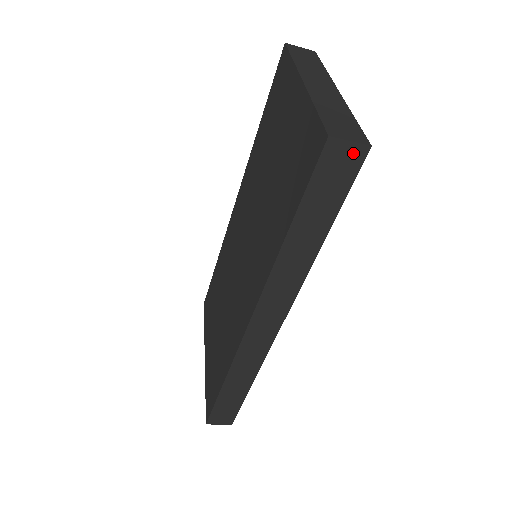
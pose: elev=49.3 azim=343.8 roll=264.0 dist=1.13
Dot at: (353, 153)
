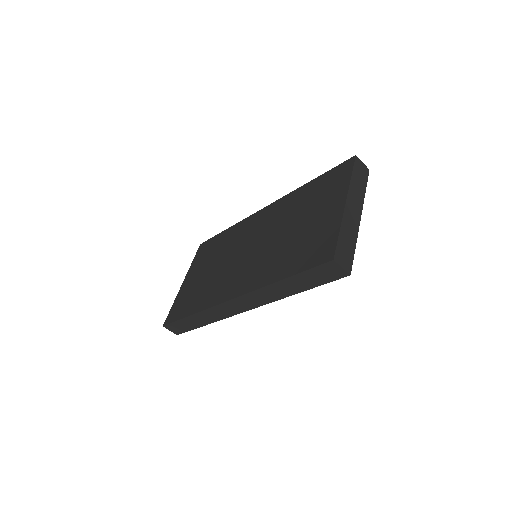
Dot at: (340, 272)
